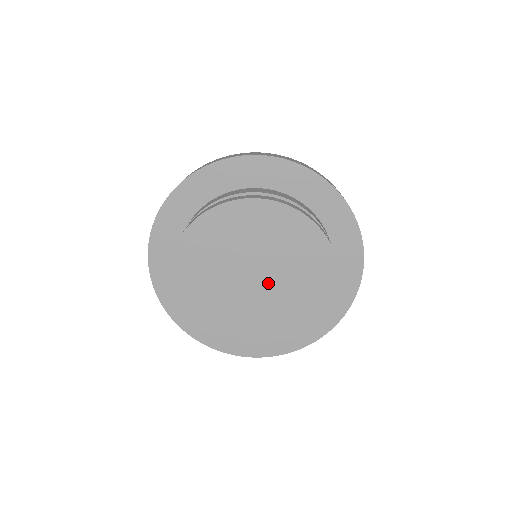
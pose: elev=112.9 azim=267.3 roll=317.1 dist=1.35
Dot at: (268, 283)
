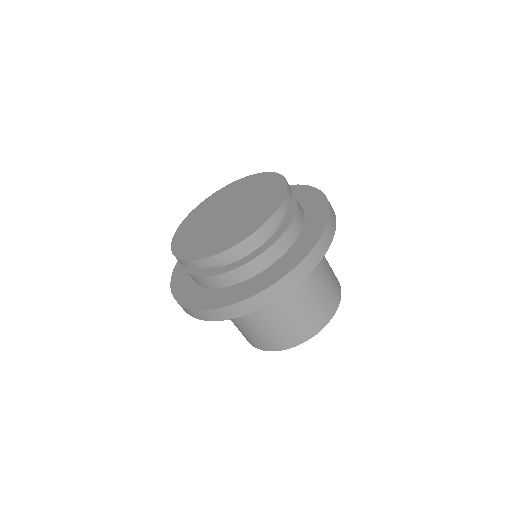
Dot at: (232, 216)
